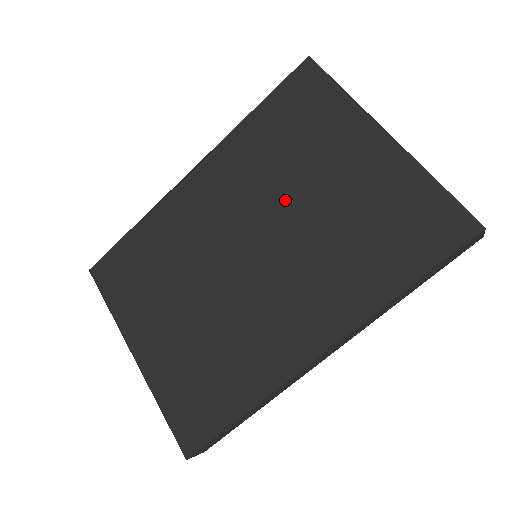
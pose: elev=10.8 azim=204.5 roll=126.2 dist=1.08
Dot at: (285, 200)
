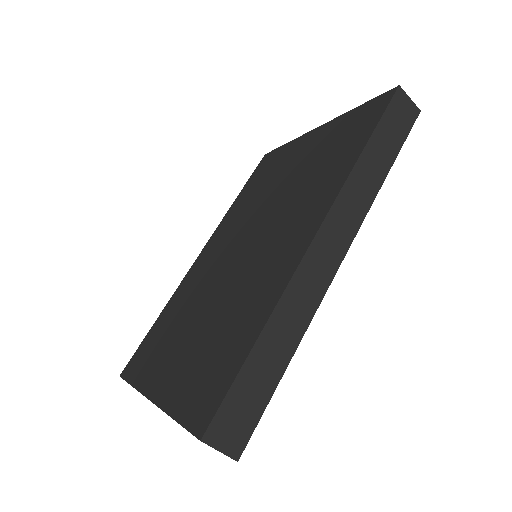
Dot at: (264, 203)
